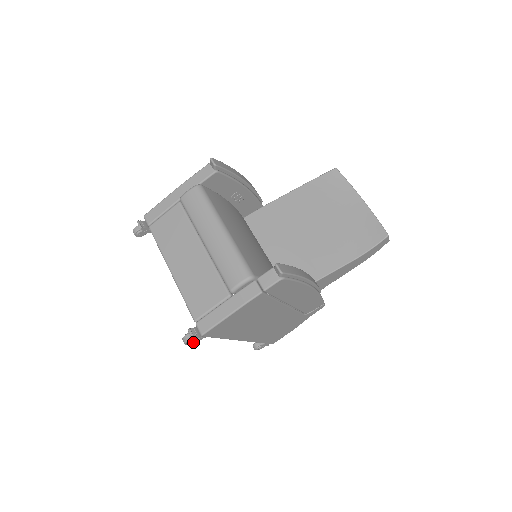
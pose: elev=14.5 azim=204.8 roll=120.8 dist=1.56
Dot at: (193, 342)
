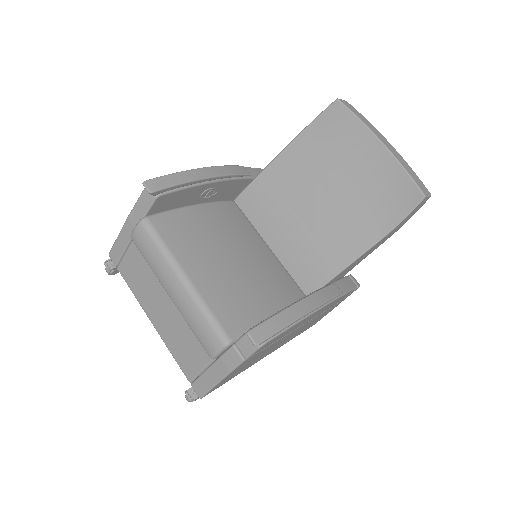
Dot at: (197, 398)
